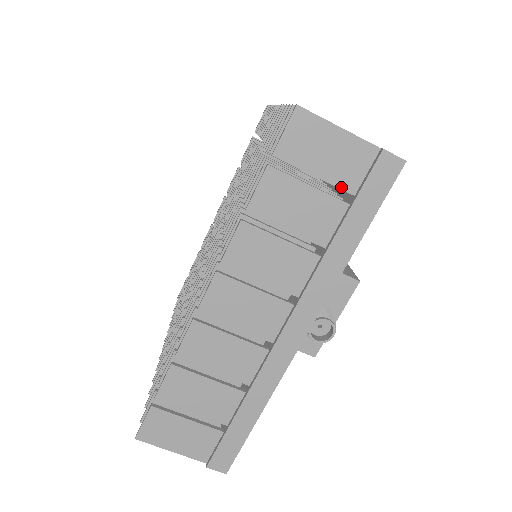
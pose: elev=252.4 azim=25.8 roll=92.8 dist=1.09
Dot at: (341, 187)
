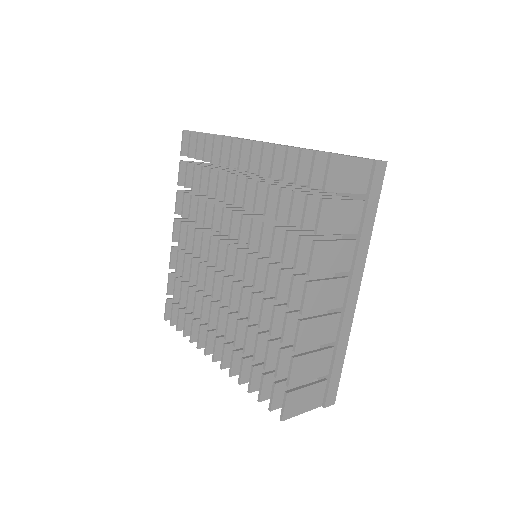
Dot at: (359, 193)
